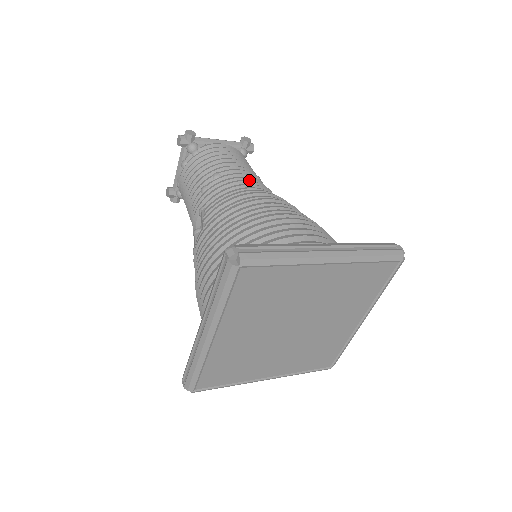
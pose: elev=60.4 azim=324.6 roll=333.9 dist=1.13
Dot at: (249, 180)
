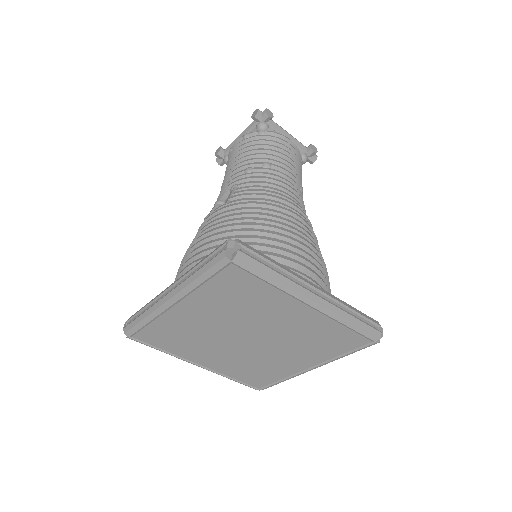
Dot at: (292, 187)
